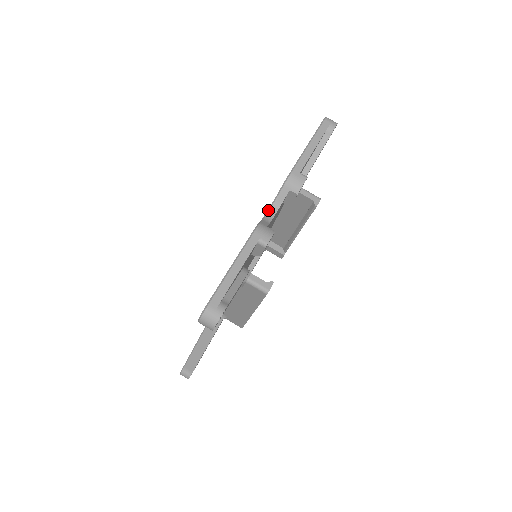
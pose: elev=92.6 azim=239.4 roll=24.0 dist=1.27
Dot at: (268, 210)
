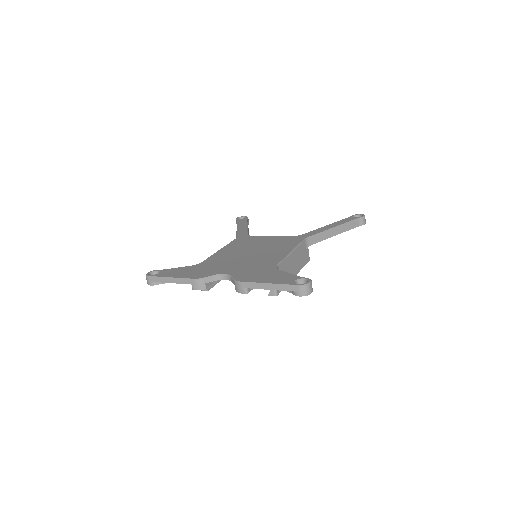
Dot at: (225, 274)
